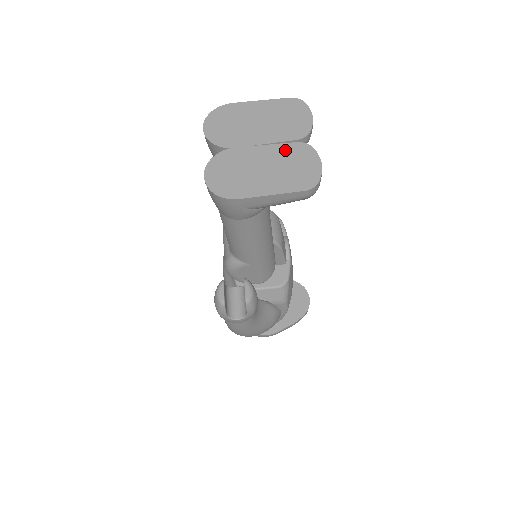
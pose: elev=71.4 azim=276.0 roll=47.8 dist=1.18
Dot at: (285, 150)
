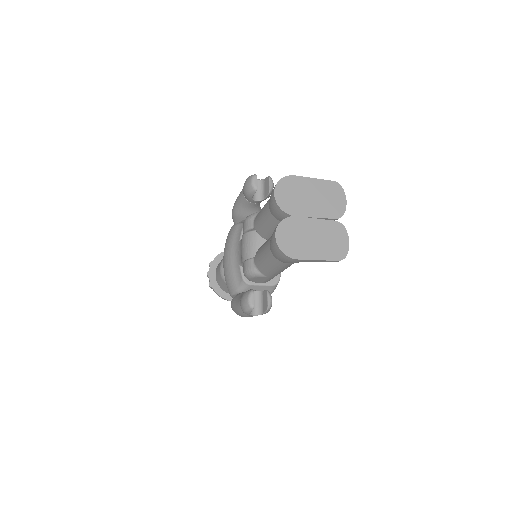
Dot at: (328, 226)
